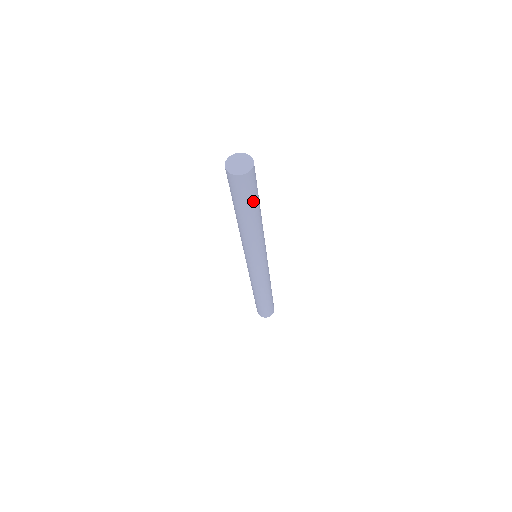
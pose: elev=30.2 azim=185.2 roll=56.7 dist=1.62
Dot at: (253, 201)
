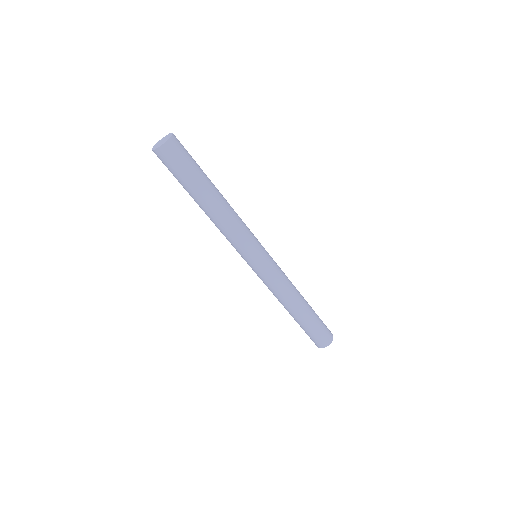
Dot at: (200, 168)
